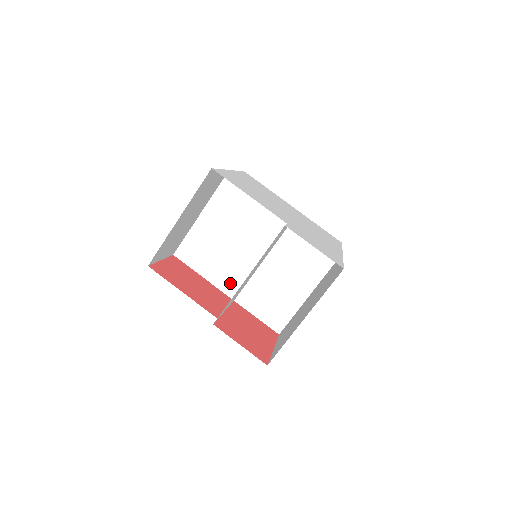
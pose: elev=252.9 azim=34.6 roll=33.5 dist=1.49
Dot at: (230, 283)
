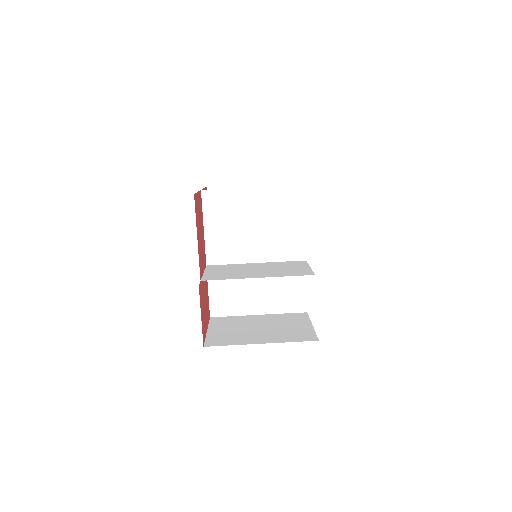
Dot at: (217, 252)
